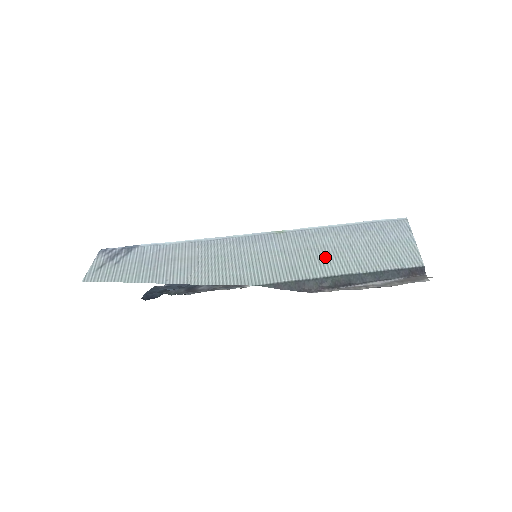
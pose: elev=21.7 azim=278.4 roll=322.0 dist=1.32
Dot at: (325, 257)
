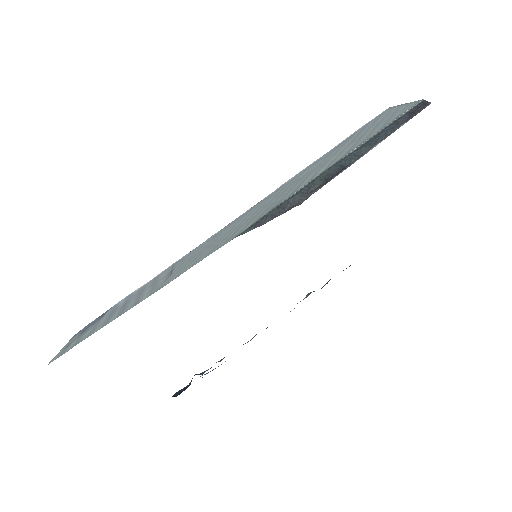
Dot at: (307, 176)
